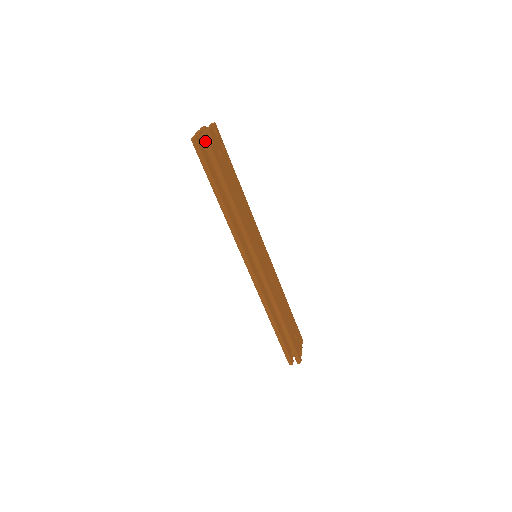
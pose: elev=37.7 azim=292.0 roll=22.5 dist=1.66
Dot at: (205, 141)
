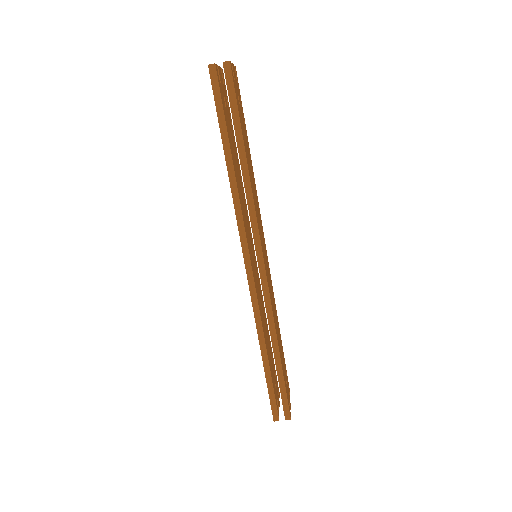
Dot at: (227, 71)
